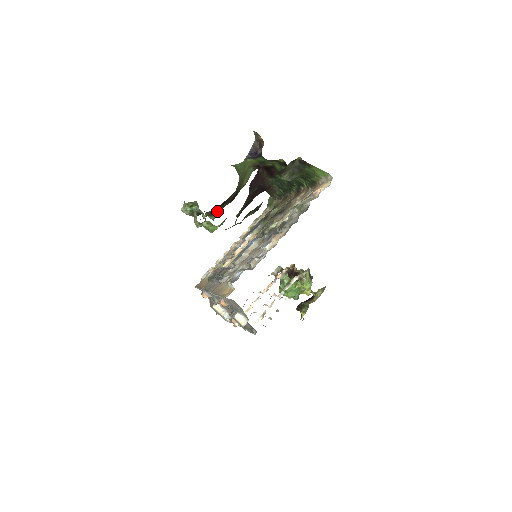
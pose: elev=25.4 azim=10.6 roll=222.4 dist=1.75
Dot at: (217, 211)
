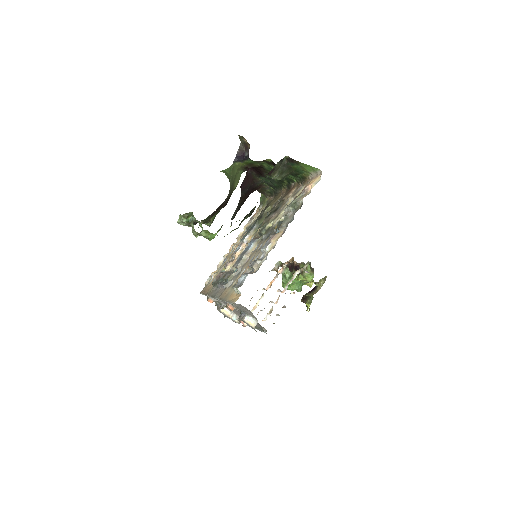
Dot at: (212, 217)
